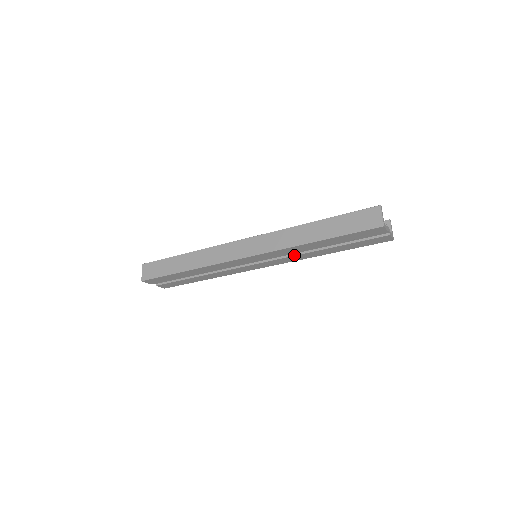
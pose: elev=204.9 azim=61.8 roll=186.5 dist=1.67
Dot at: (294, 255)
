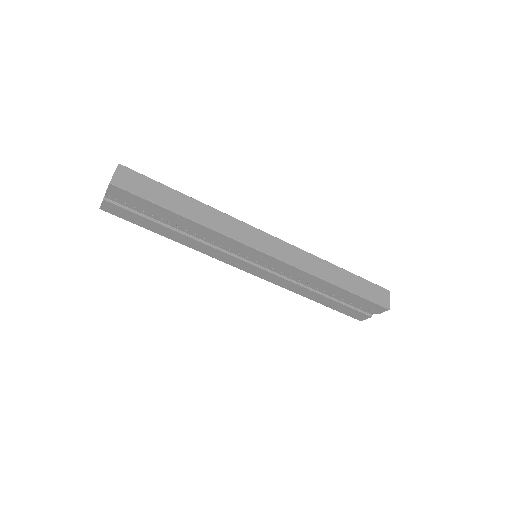
Dot at: (291, 281)
